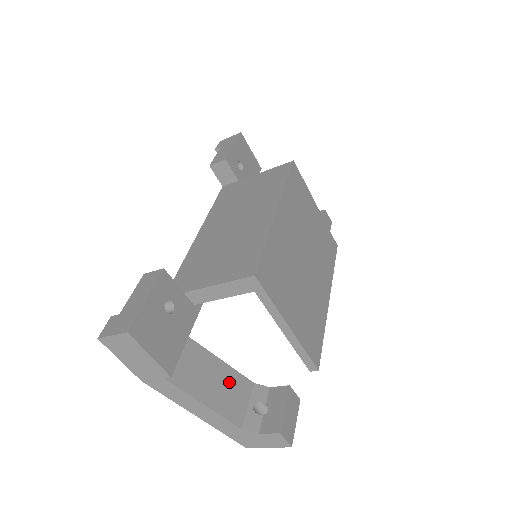
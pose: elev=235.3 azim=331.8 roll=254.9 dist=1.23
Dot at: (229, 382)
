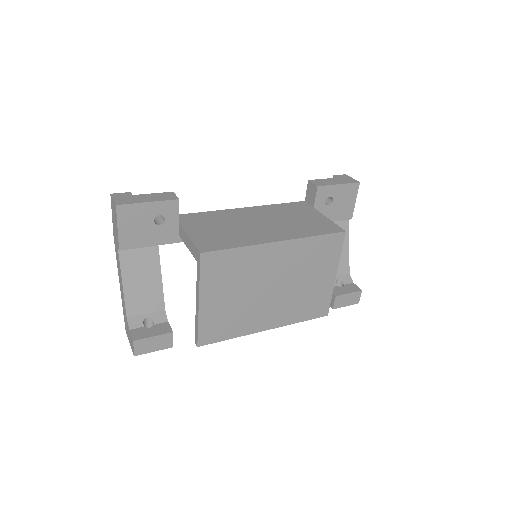
Dot at: (151, 292)
